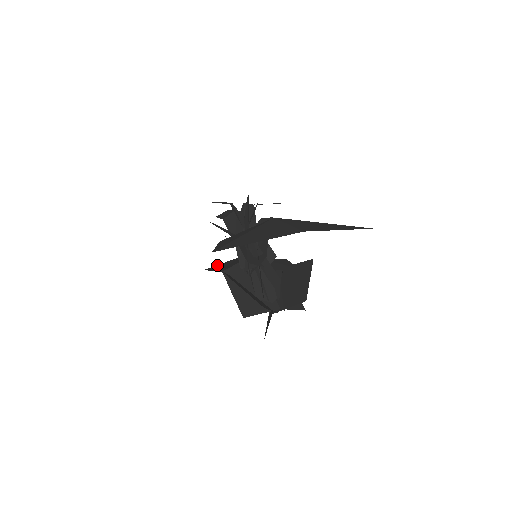
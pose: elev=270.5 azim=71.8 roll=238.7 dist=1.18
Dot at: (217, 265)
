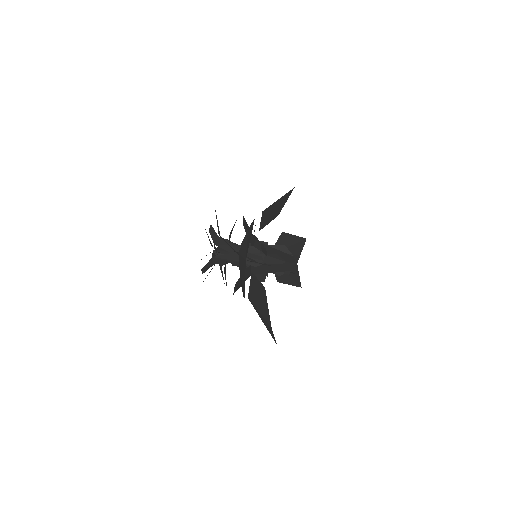
Dot at: (234, 290)
